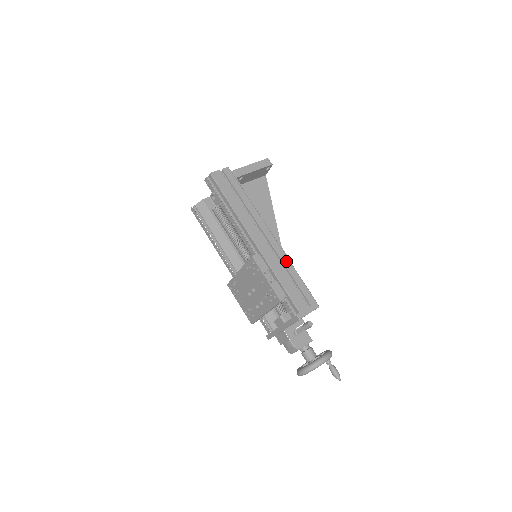
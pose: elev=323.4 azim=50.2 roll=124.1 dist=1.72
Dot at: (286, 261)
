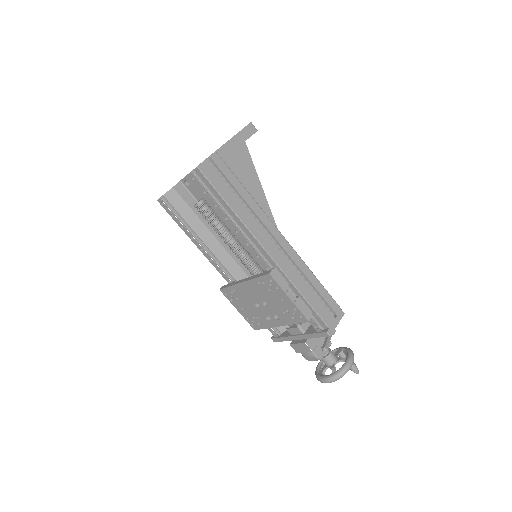
Dot at: (304, 268)
